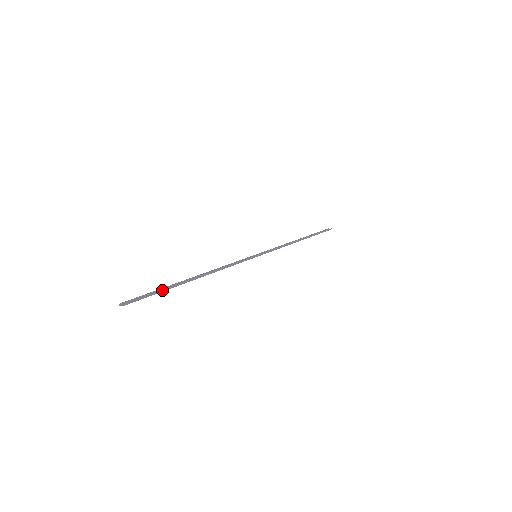
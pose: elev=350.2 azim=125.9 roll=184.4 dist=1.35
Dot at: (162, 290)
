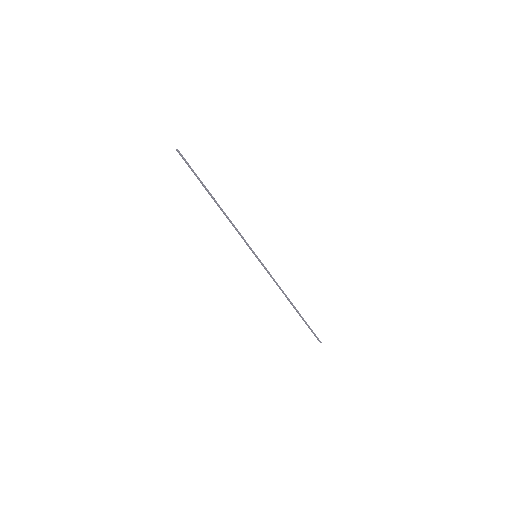
Dot at: occluded
